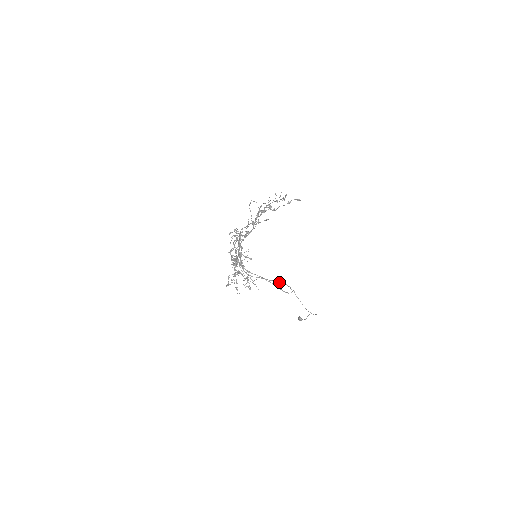
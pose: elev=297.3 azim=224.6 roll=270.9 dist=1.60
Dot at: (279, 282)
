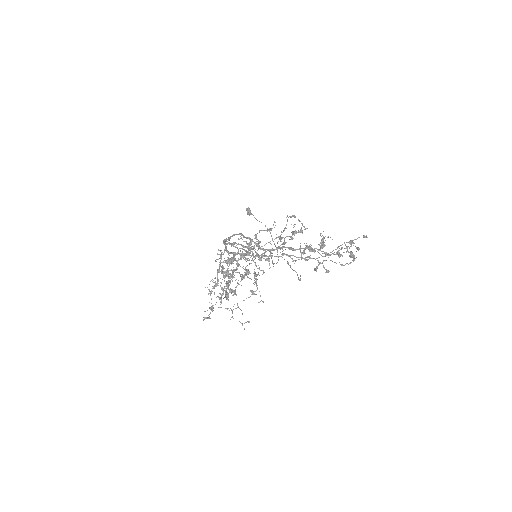
Dot at: (262, 254)
